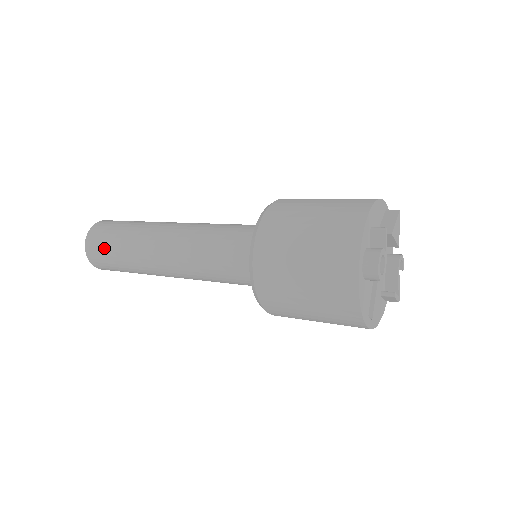
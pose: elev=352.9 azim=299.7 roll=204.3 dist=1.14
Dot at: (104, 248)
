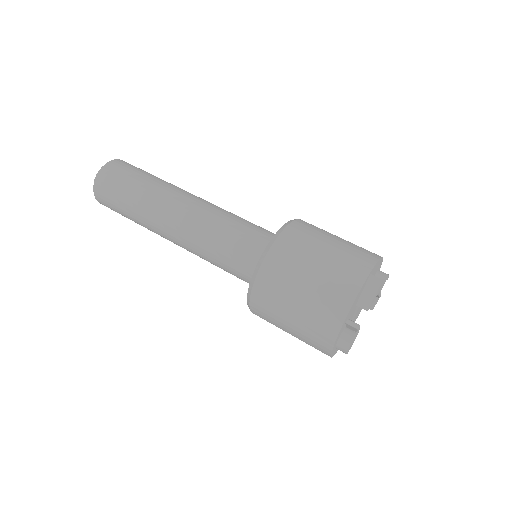
Dot at: occluded
